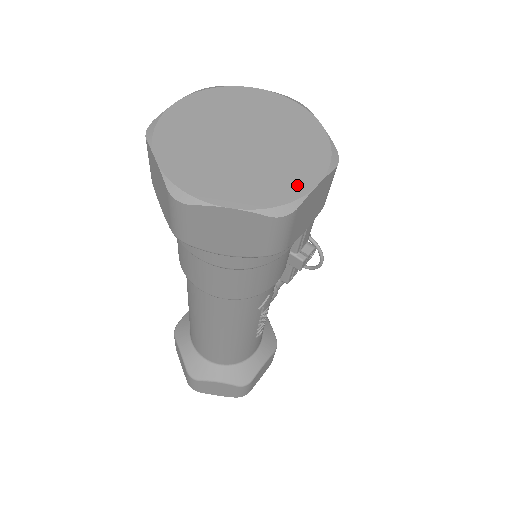
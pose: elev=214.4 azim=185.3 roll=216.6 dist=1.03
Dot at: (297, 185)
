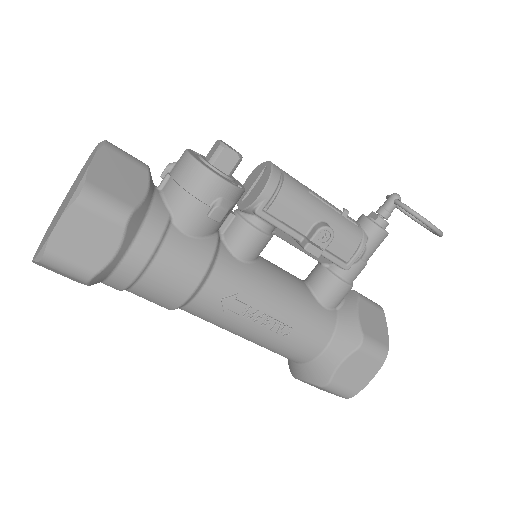
Dot at: (52, 230)
